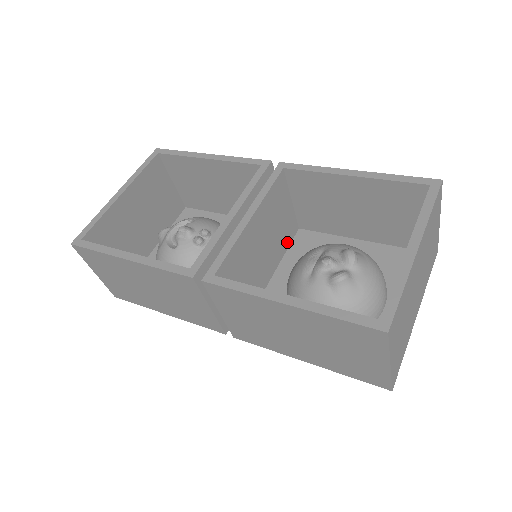
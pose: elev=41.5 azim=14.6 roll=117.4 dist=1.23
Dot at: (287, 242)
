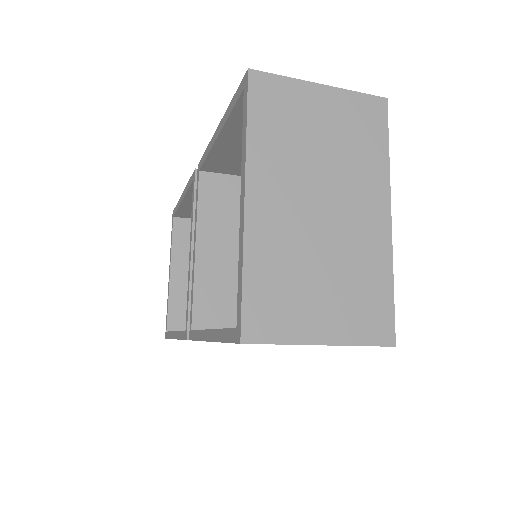
Dot at: occluded
